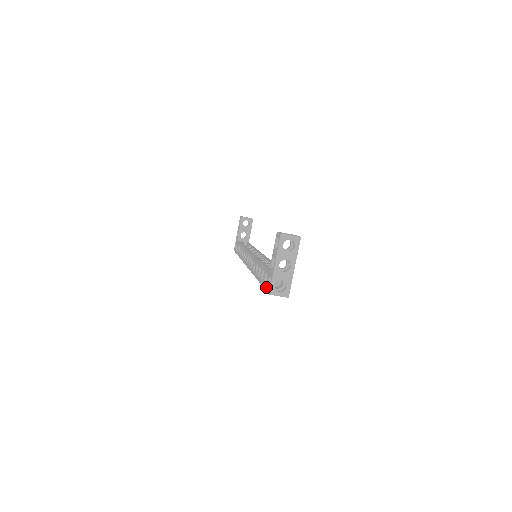
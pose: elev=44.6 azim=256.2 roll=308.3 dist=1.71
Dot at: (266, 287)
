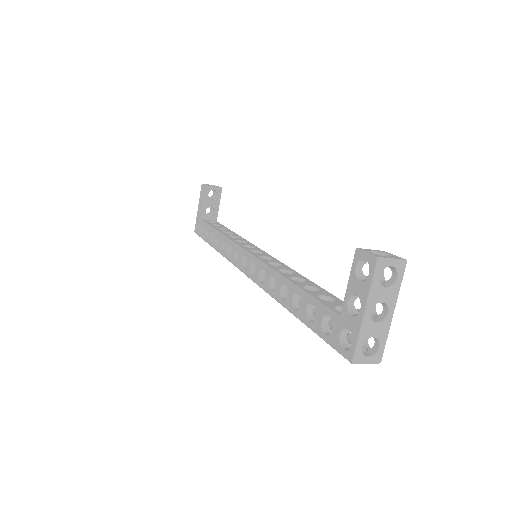
Dot at: (335, 344)
